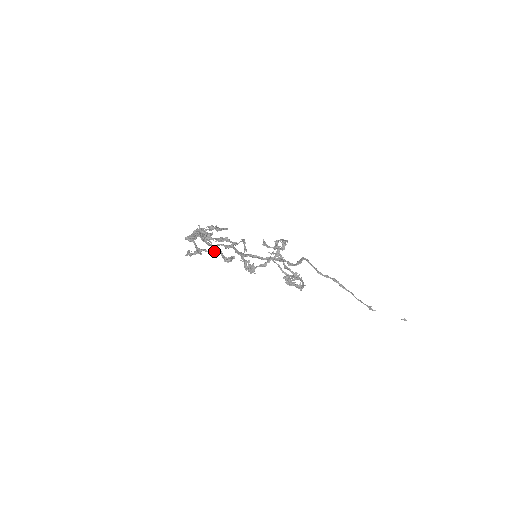
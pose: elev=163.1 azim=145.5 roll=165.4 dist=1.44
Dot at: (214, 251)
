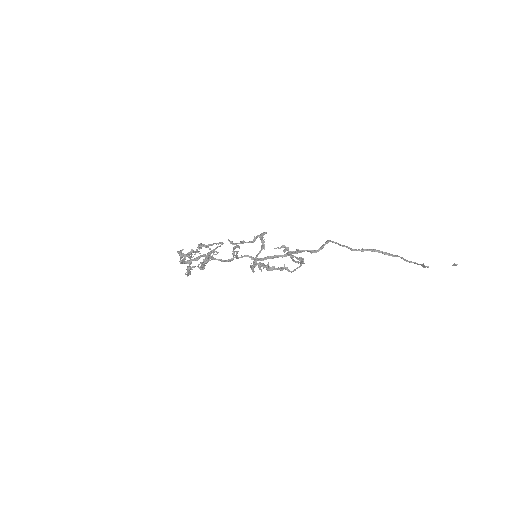
Dot at: occluded
